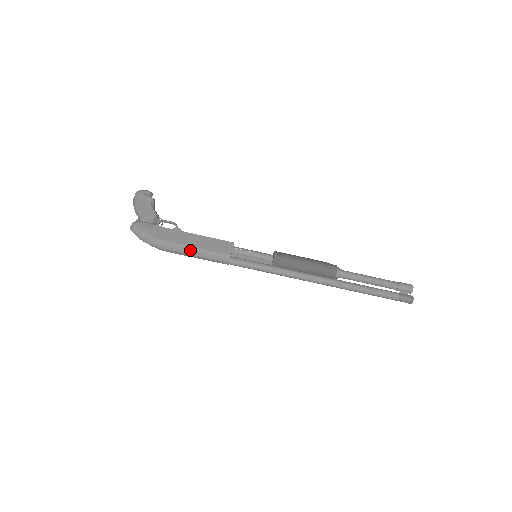
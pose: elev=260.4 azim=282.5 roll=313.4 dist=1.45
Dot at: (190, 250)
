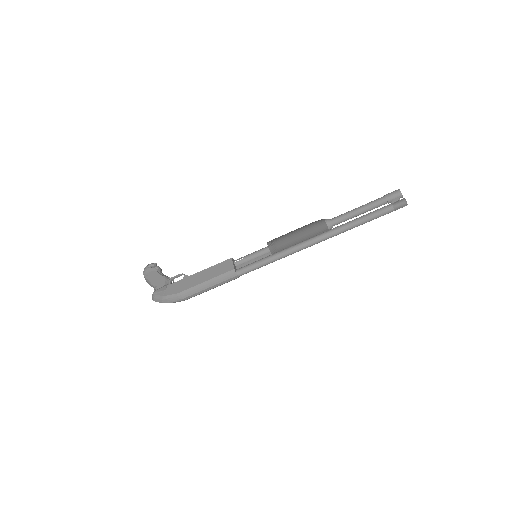
Dot at: (202, 286)
